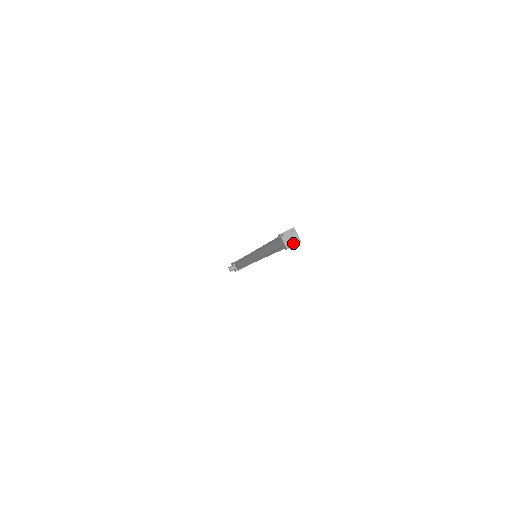
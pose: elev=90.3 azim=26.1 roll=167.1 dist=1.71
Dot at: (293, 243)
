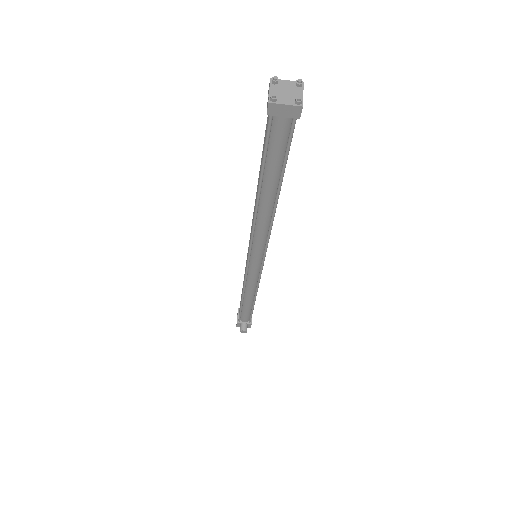
Dot at: (297, 94)
